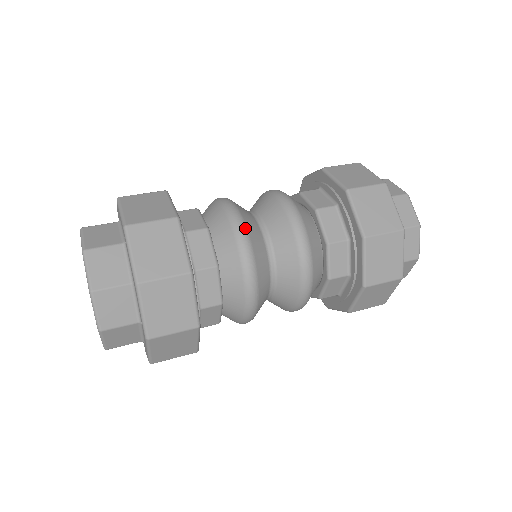
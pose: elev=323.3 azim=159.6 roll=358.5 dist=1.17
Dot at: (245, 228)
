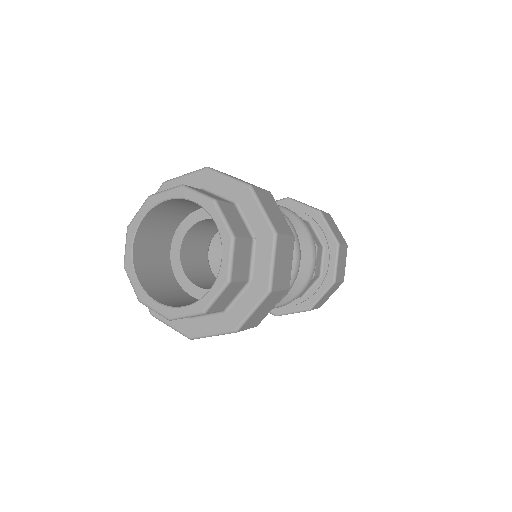
Dot at: occluded
